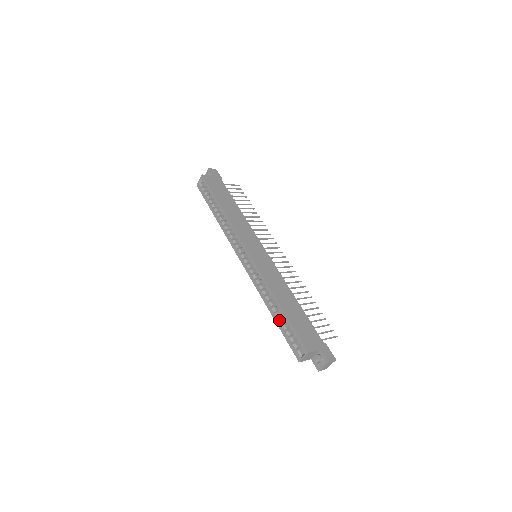
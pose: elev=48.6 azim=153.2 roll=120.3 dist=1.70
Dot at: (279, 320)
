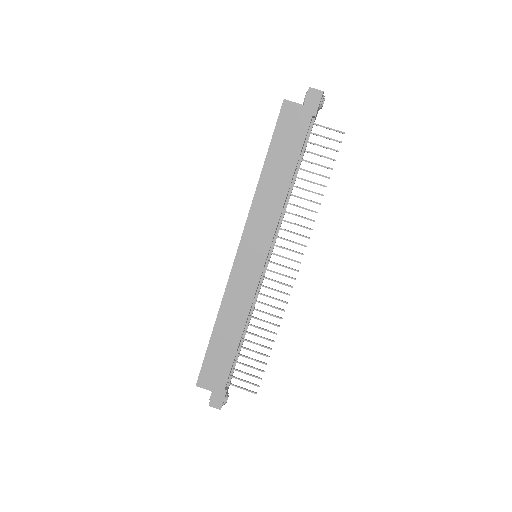
Dot at: occluded
